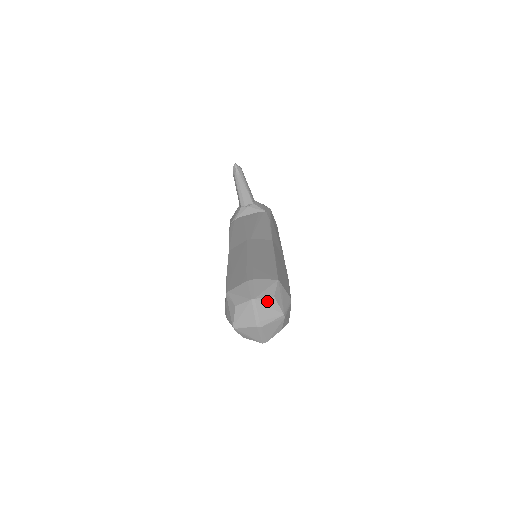
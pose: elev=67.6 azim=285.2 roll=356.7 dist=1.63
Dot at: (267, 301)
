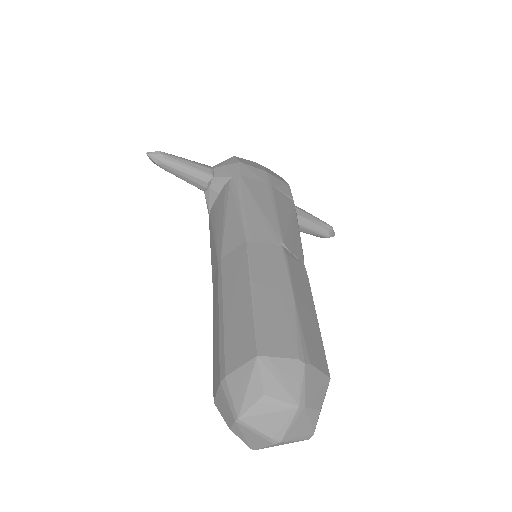
Dot at: (258, 408)
